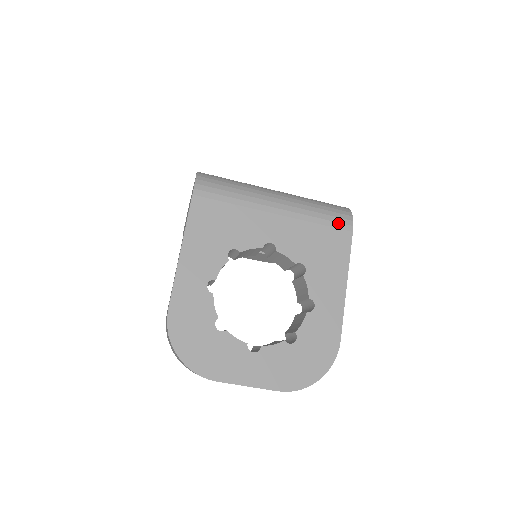
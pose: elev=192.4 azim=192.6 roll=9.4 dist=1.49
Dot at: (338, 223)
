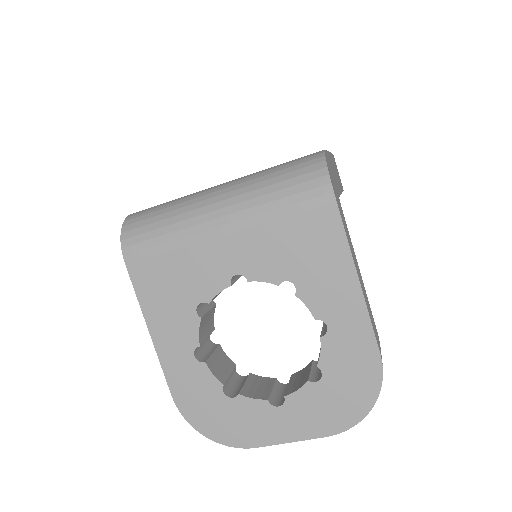
Dot at: (310, 200)
